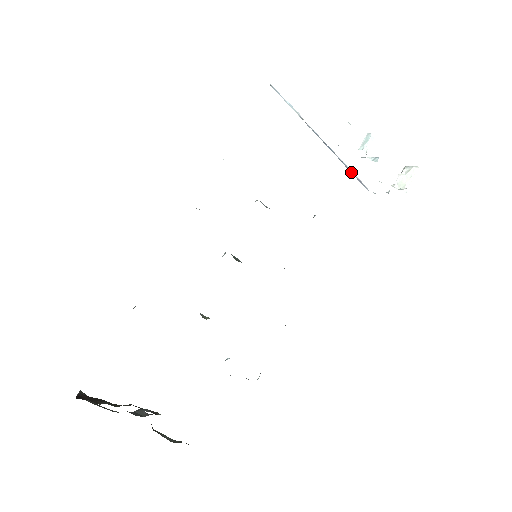
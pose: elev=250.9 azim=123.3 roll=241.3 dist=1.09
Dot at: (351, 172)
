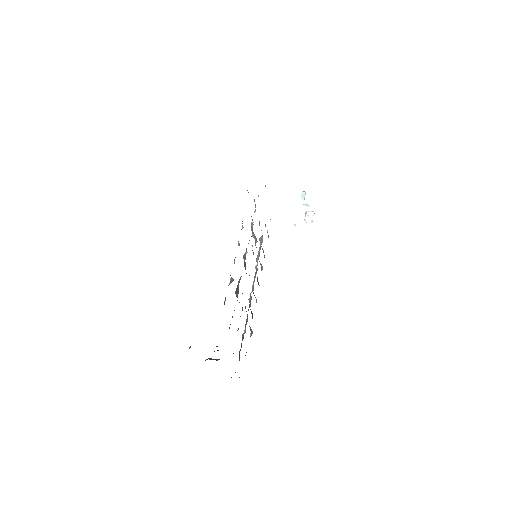
Dot at: occluded
